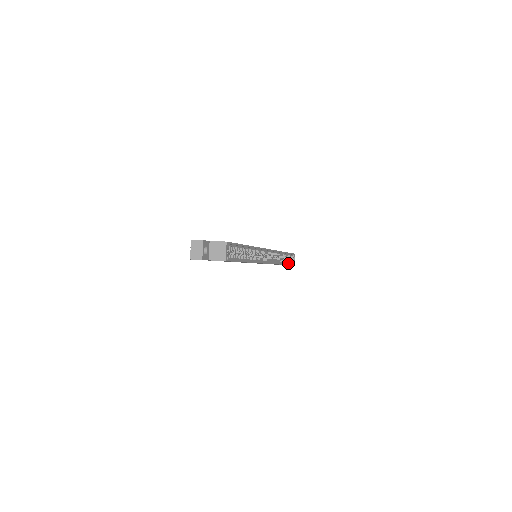
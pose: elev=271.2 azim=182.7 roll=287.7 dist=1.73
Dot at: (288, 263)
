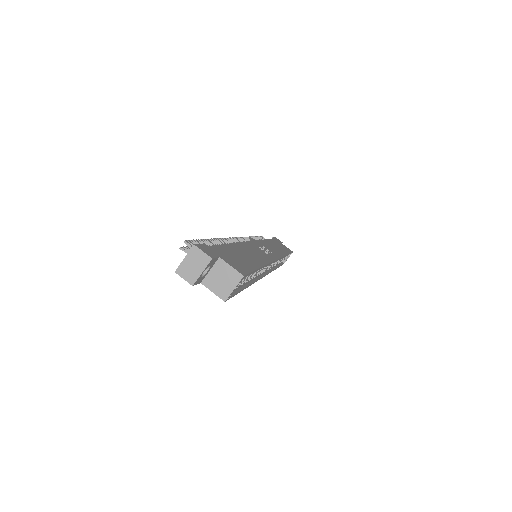
Dot at: (281, 262)
